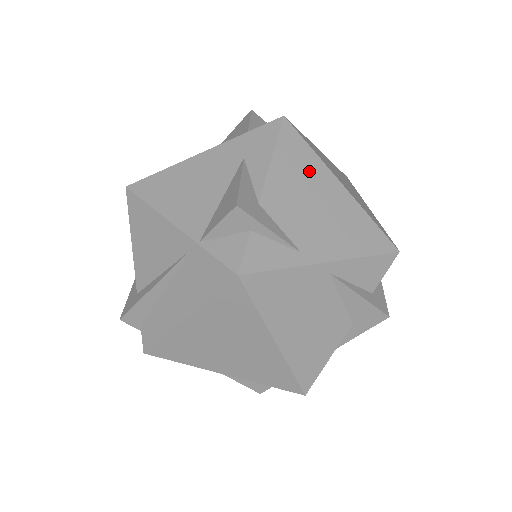
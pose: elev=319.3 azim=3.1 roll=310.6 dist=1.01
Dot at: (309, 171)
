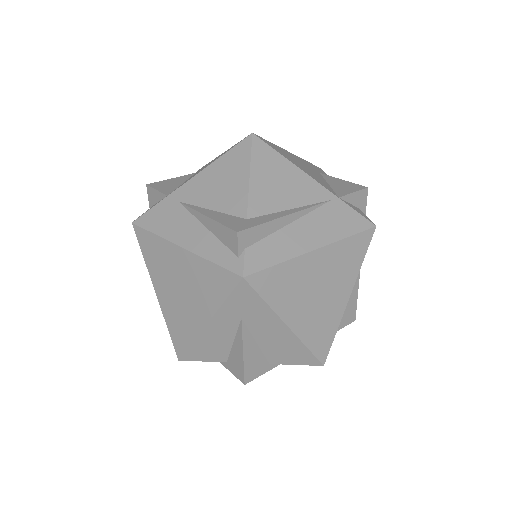
Dot at: occluded
